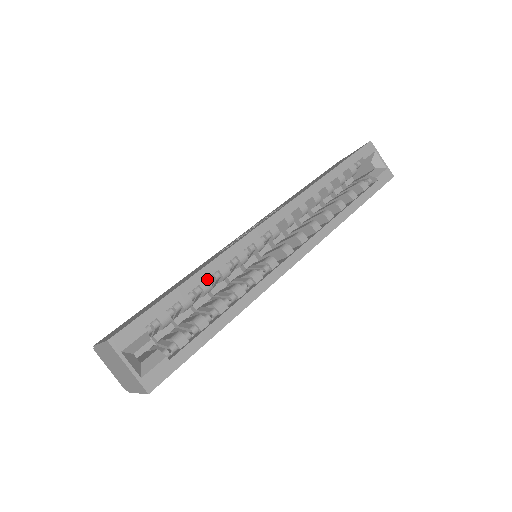
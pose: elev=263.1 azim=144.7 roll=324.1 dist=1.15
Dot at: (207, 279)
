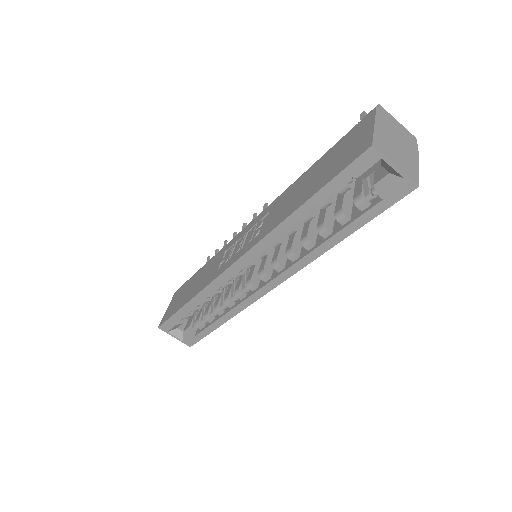
Dot at: (202, 299)
